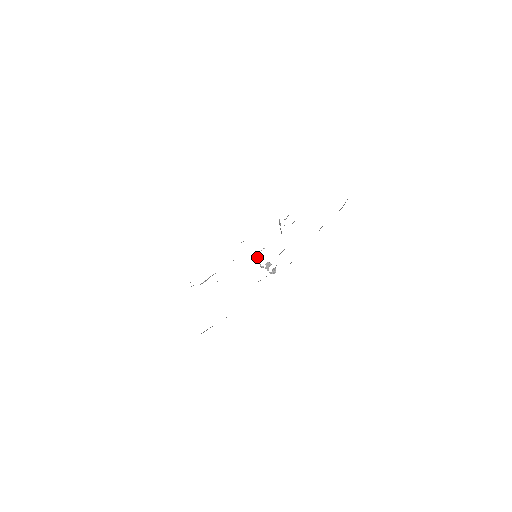
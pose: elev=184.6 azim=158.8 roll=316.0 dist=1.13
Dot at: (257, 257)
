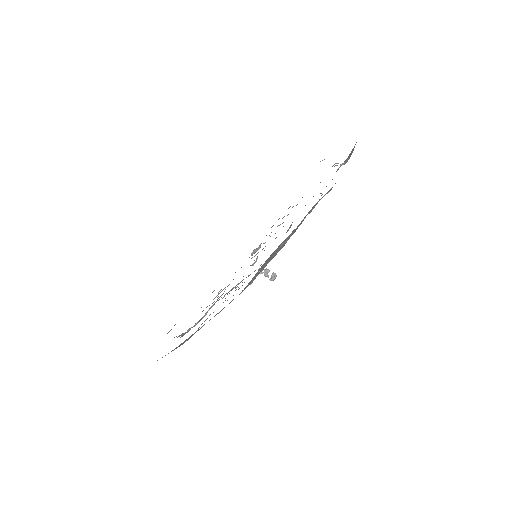
Dot at: (255, 261)
